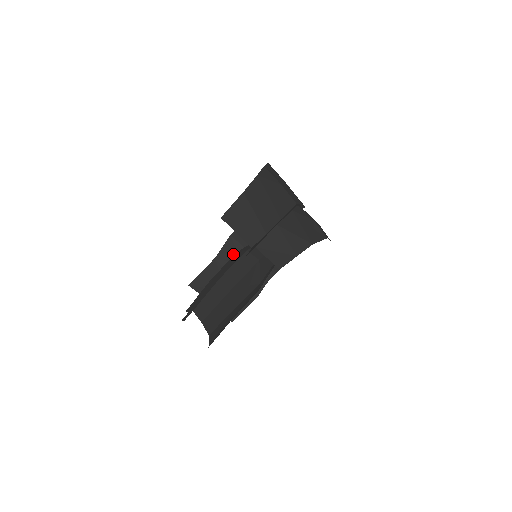
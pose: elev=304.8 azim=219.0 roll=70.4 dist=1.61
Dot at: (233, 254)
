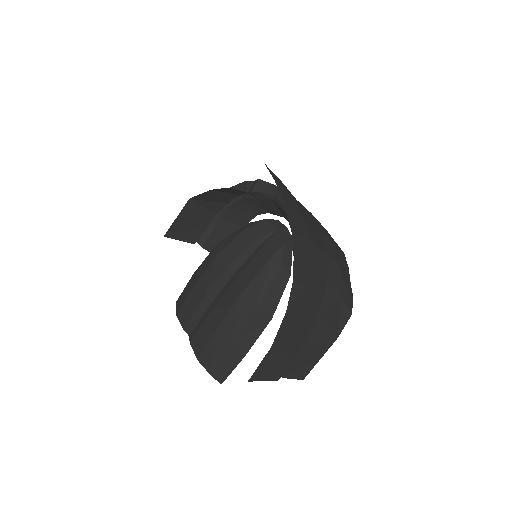
Dot at: (214, 198)
